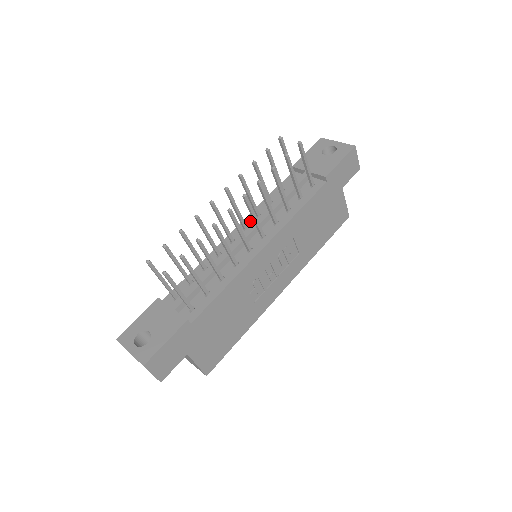
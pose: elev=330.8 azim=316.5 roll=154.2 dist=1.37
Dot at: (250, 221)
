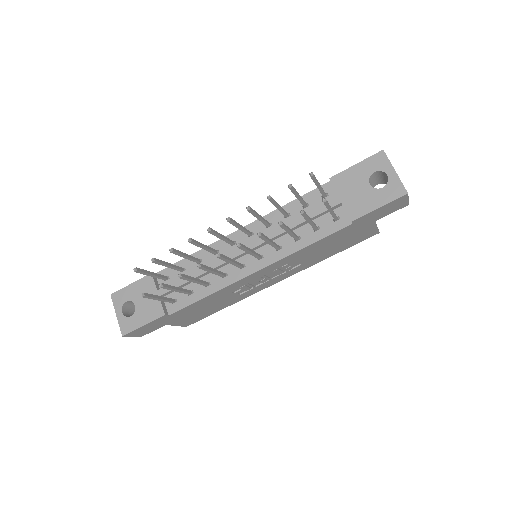
Dot at: (258, 228)
